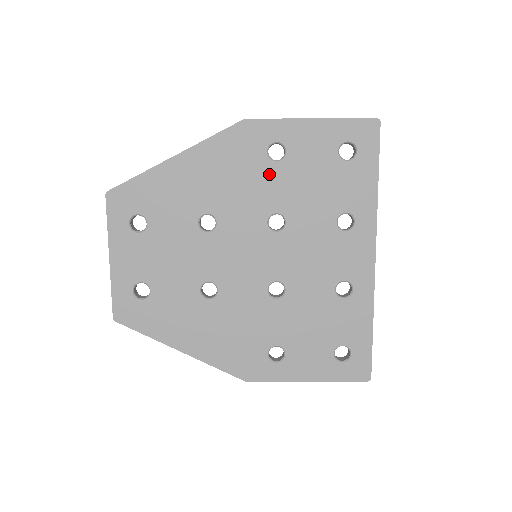
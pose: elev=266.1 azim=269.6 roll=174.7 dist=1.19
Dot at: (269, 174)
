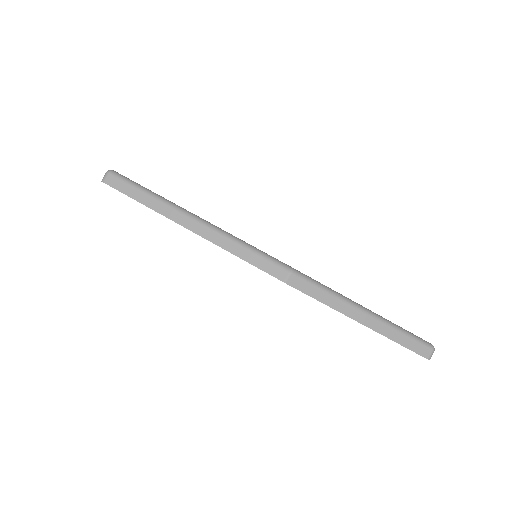
Dot at: occluded
